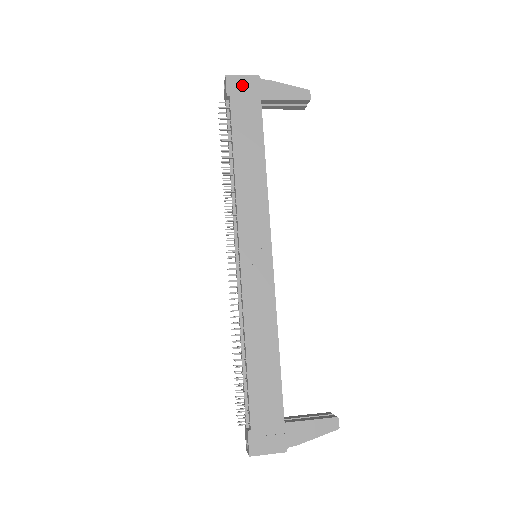
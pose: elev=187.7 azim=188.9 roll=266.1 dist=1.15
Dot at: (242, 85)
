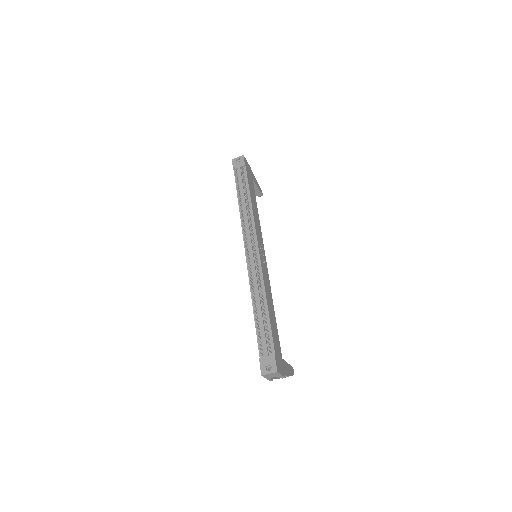
Dot at: (248, 166)
